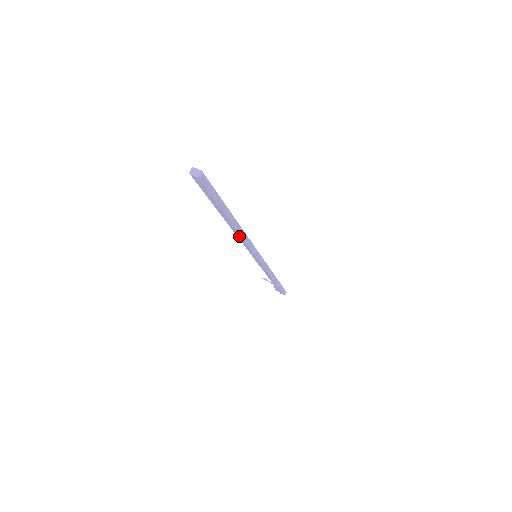
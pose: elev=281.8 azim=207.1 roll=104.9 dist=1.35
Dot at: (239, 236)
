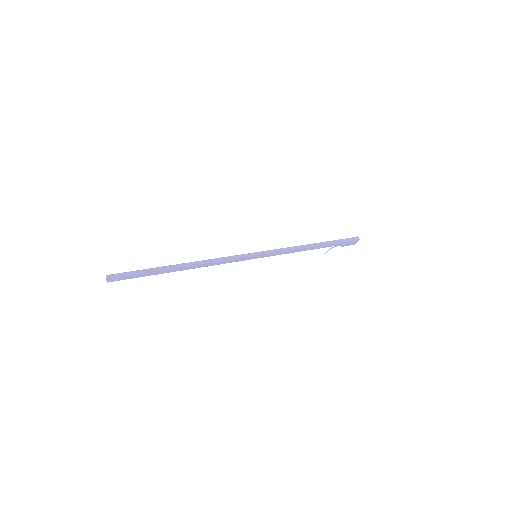
Dot at: (207, 265)
